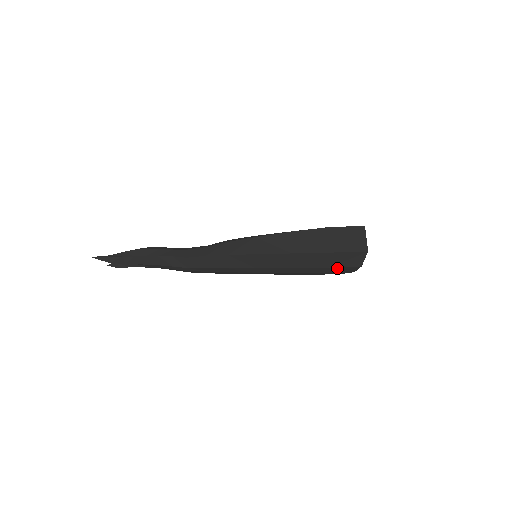
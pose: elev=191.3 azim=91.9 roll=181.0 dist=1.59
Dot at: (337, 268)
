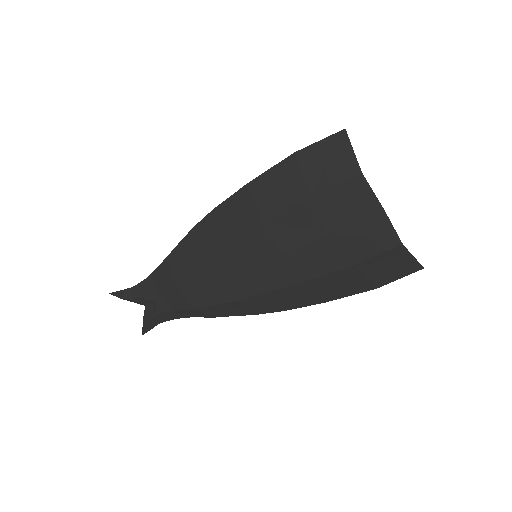
Dot at: (329, 197)
